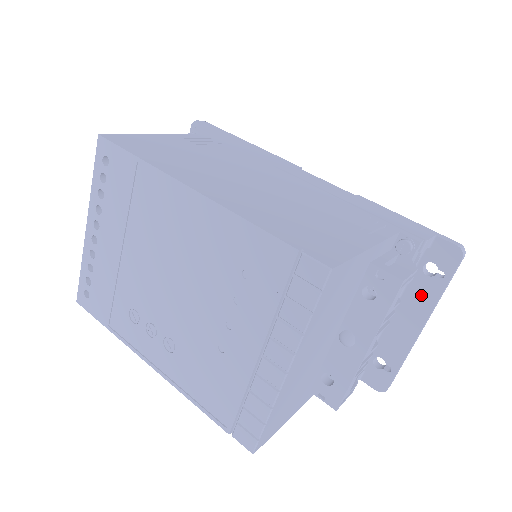
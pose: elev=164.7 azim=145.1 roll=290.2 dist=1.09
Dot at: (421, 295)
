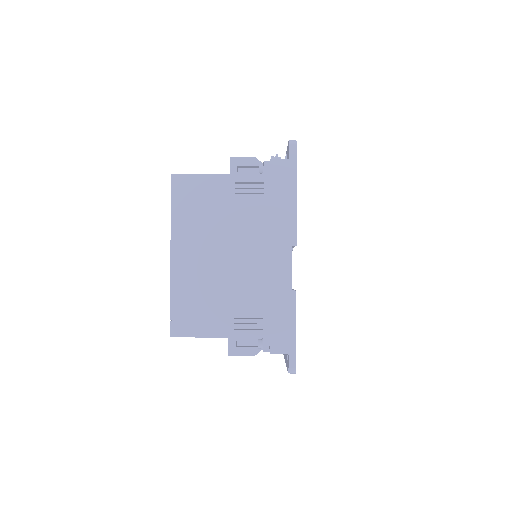
Dot at: (286, 356)
